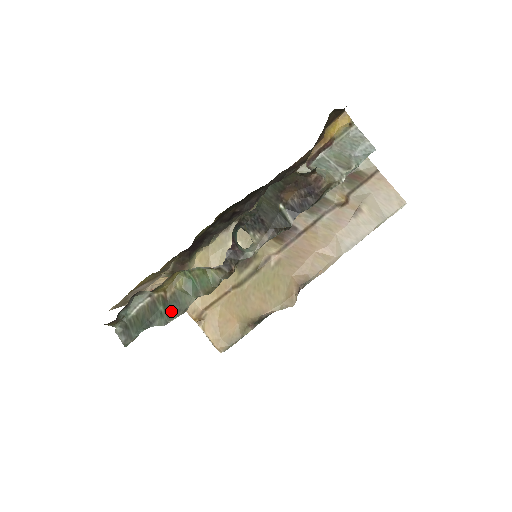
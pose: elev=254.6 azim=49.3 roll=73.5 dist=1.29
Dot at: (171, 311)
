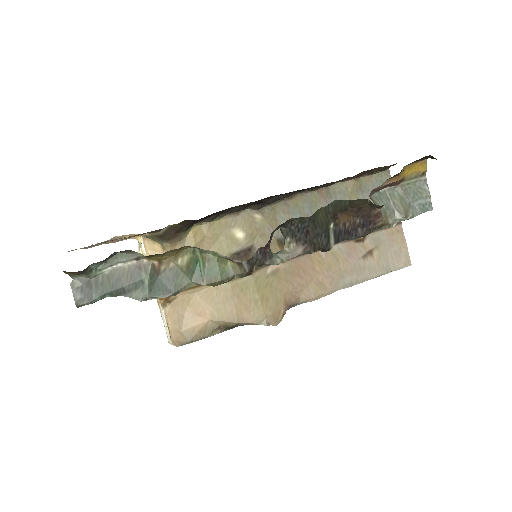
Dot at: (158, 288)
